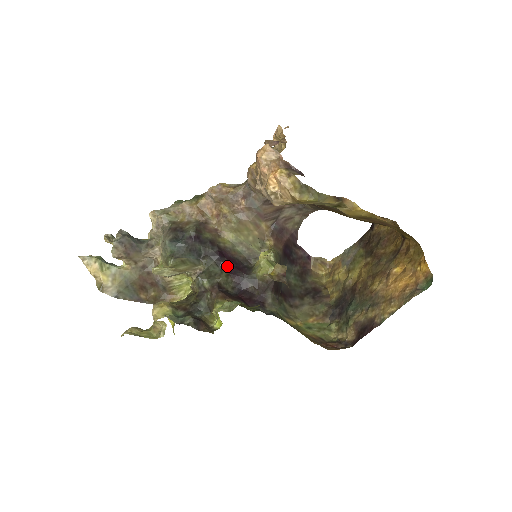
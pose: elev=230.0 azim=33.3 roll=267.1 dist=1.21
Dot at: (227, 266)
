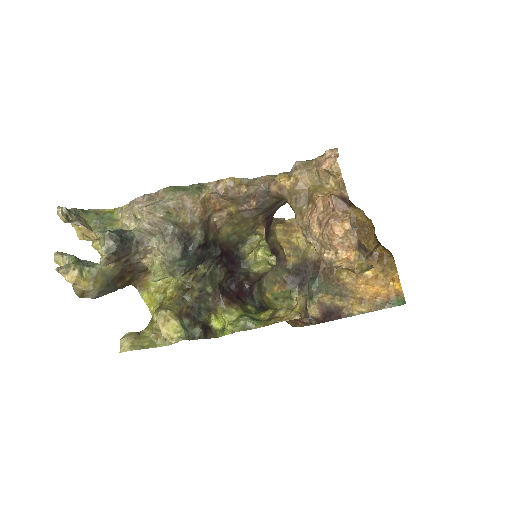
Dot at: (225, 264)
